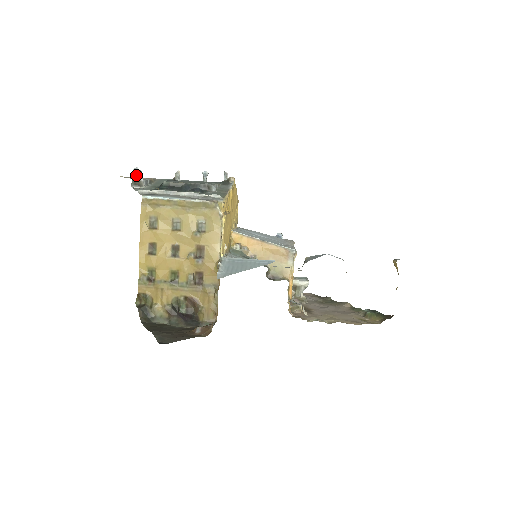
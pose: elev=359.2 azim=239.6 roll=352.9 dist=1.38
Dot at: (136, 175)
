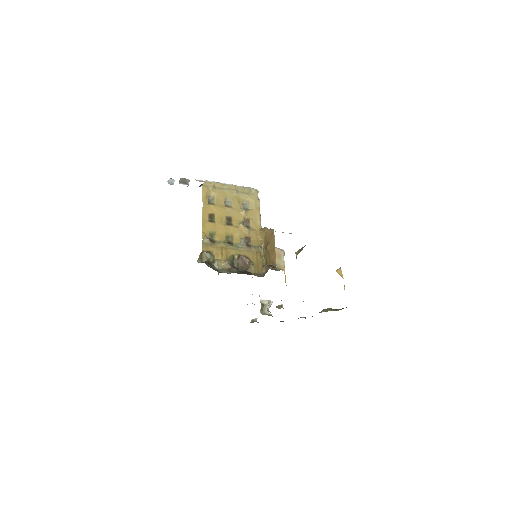
Dot at: (172, 183)
